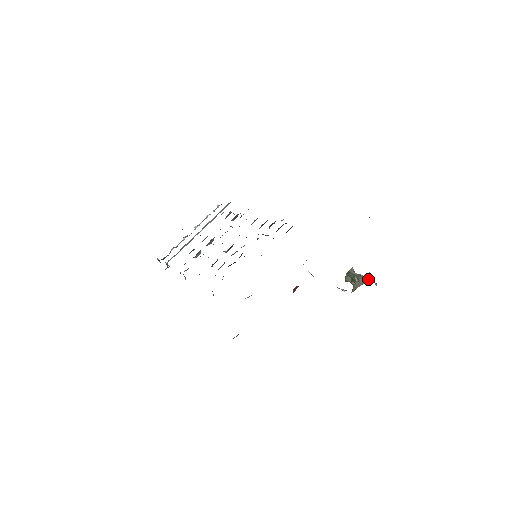
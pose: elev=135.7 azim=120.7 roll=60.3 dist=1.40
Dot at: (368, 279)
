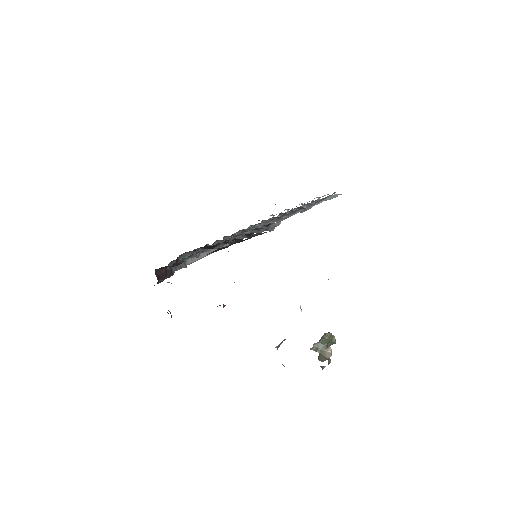
Dot at: occluded
